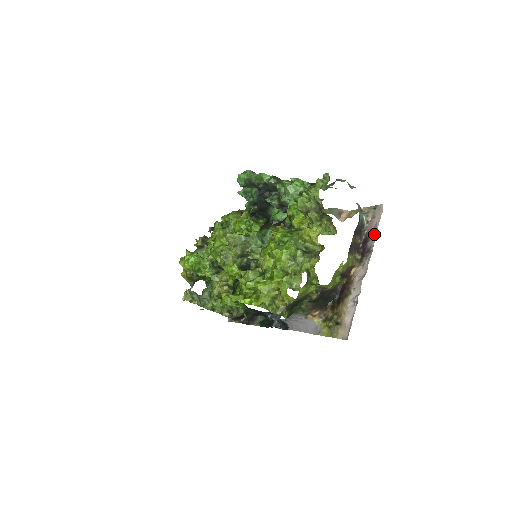
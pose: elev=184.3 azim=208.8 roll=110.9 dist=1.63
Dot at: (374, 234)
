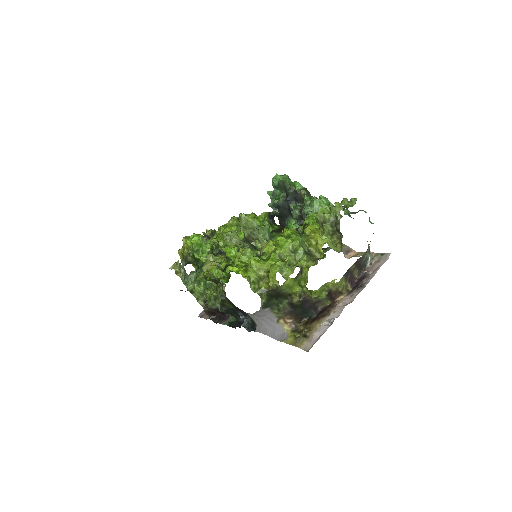
Dot at: (373, 274)
